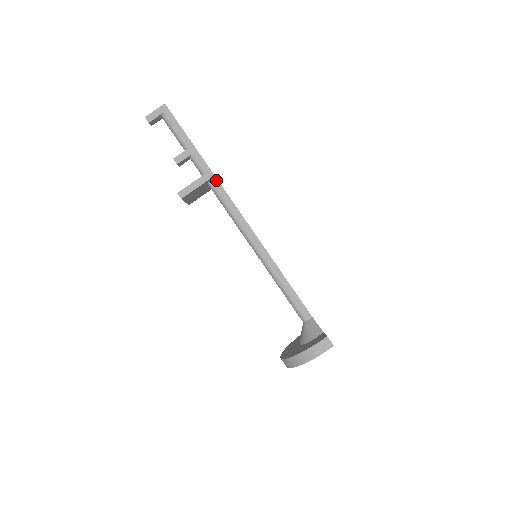
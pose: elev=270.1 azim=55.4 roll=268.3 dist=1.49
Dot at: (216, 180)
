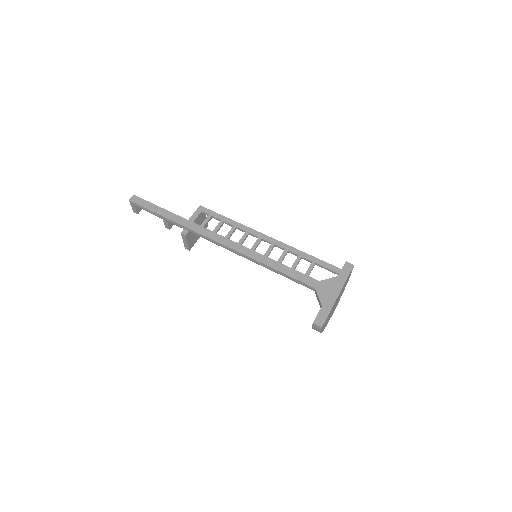
Dot at: (190, 230)
